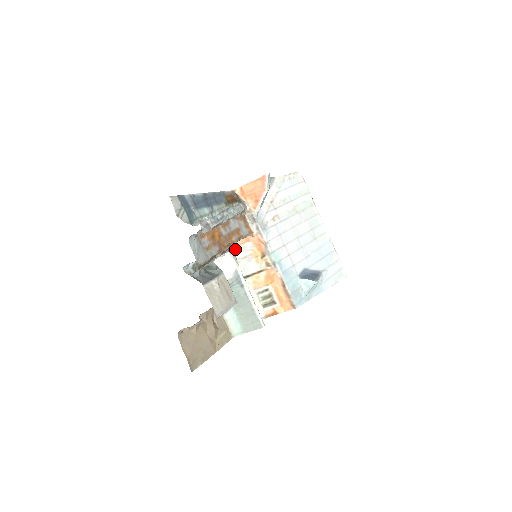
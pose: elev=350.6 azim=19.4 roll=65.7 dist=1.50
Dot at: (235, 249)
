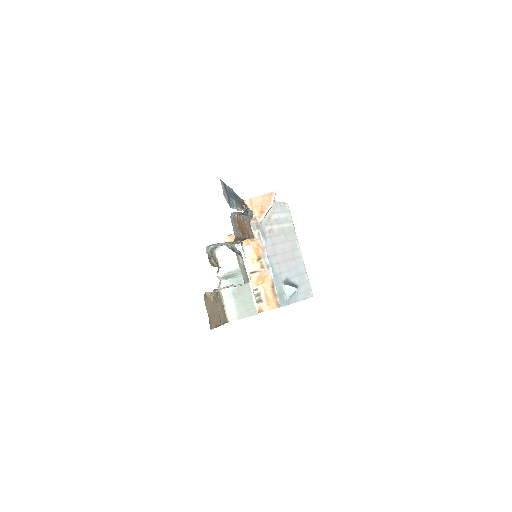
Dot at: occluded
